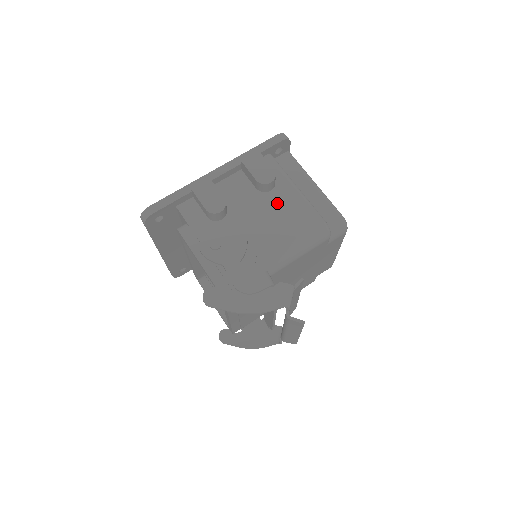
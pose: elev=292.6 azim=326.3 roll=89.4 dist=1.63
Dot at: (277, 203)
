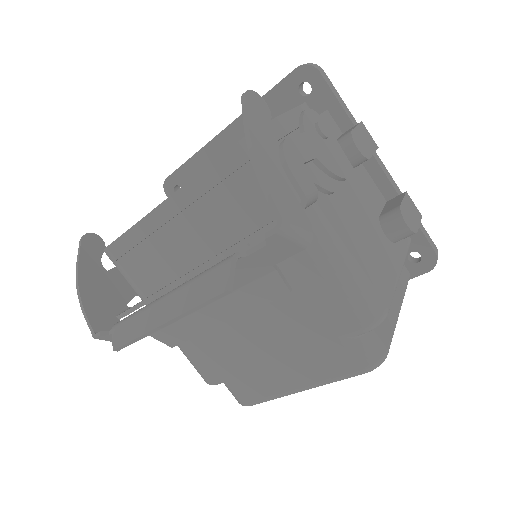
Dot at: (379, 241)
